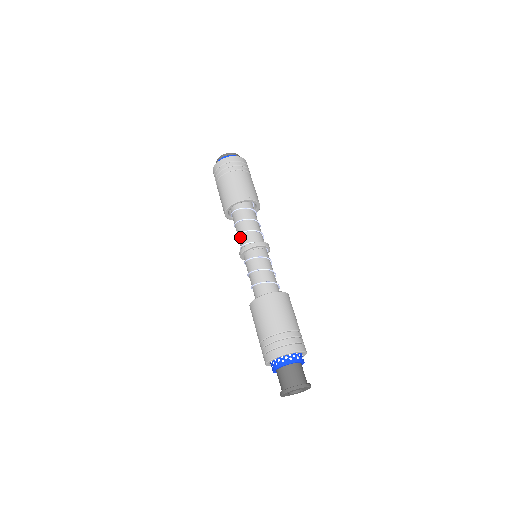
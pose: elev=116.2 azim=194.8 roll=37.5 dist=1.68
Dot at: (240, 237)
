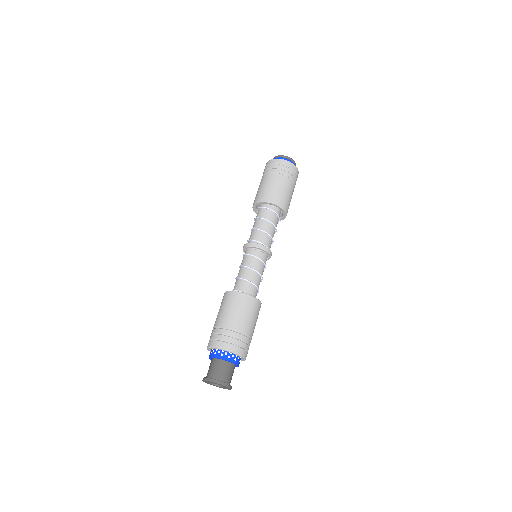
Dot at: (258, 232)
